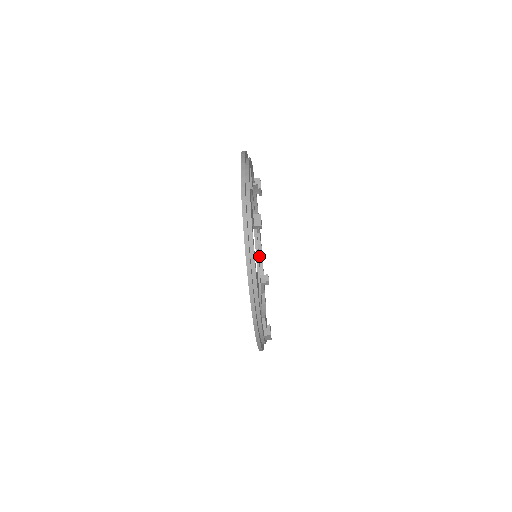
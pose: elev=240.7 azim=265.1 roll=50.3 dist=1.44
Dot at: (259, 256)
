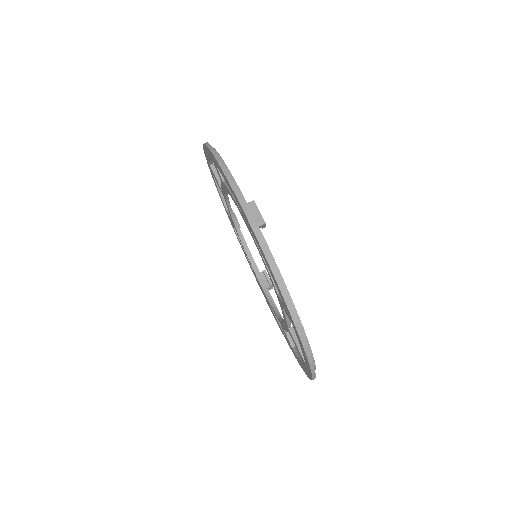
Dot at: (300, 357)
